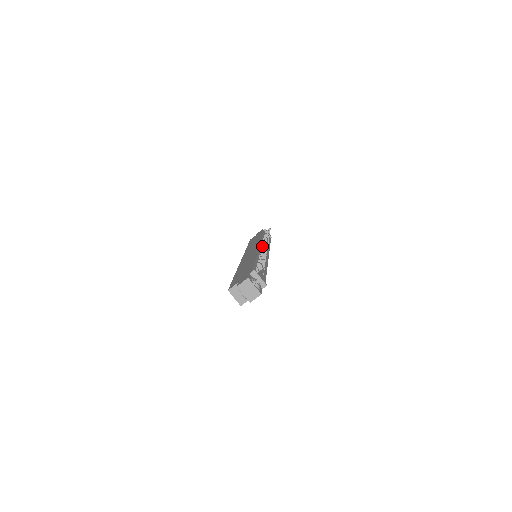
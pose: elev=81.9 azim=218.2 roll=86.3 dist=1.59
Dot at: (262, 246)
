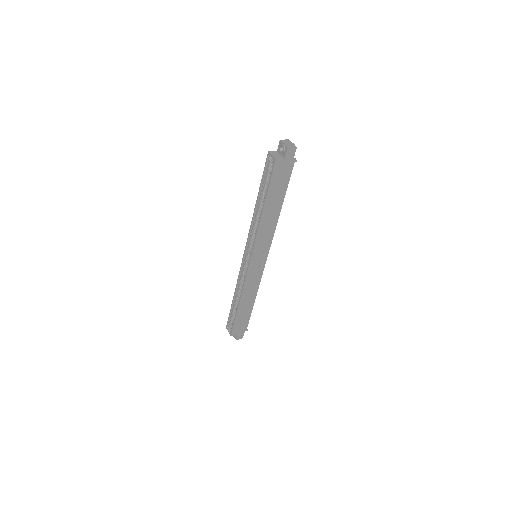
Dot at: occluded
